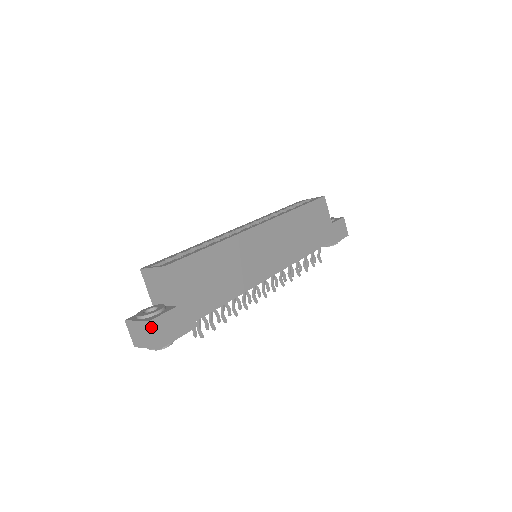
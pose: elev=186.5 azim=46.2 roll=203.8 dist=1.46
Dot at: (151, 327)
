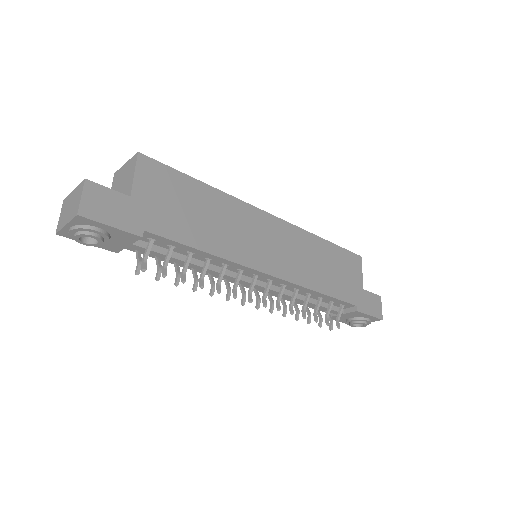
Dot at: (84, 186)
